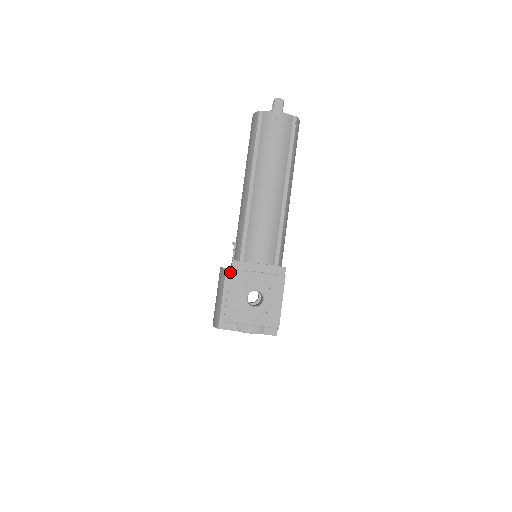
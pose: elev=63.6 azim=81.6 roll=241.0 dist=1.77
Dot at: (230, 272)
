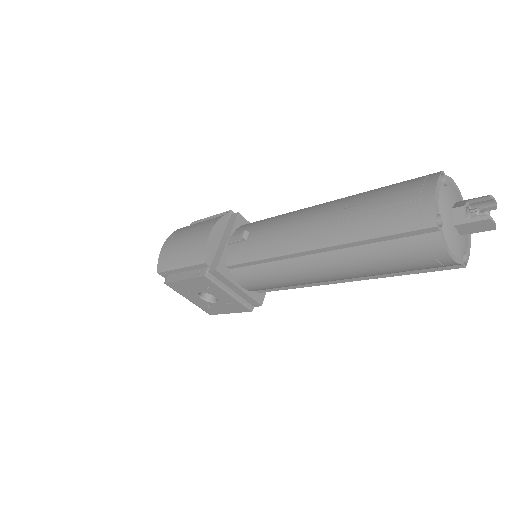
Dot at: (202, 276)
